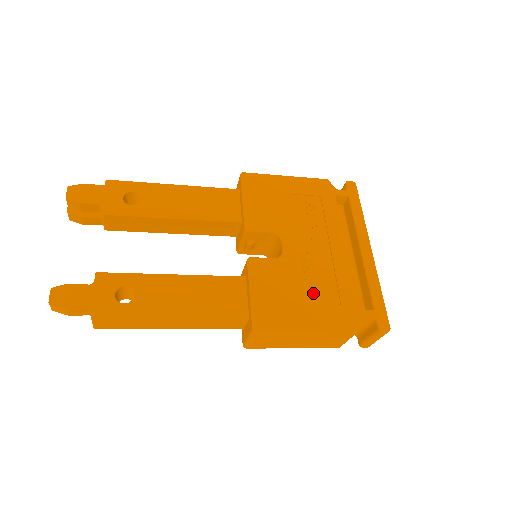
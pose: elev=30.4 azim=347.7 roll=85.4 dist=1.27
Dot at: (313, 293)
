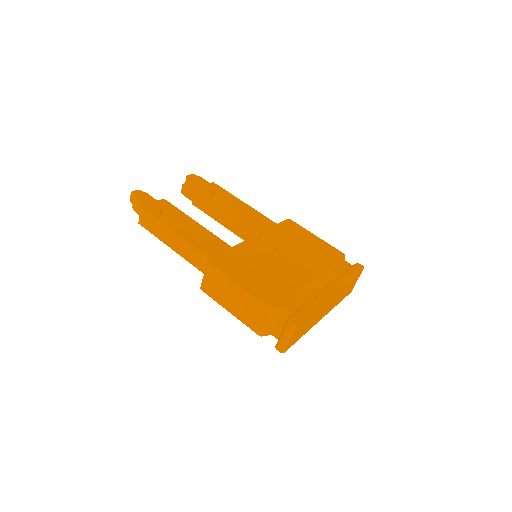
Dot at: (265, 277)
